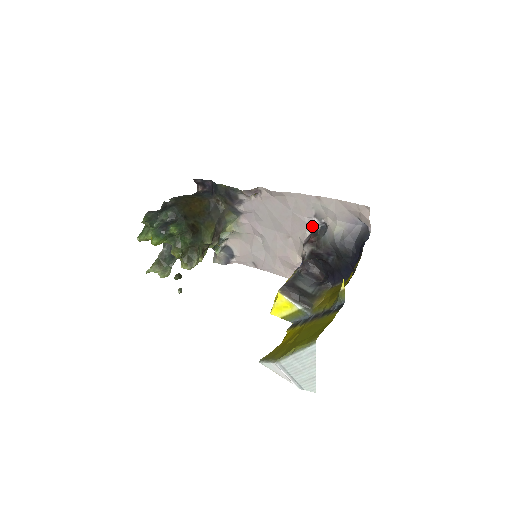
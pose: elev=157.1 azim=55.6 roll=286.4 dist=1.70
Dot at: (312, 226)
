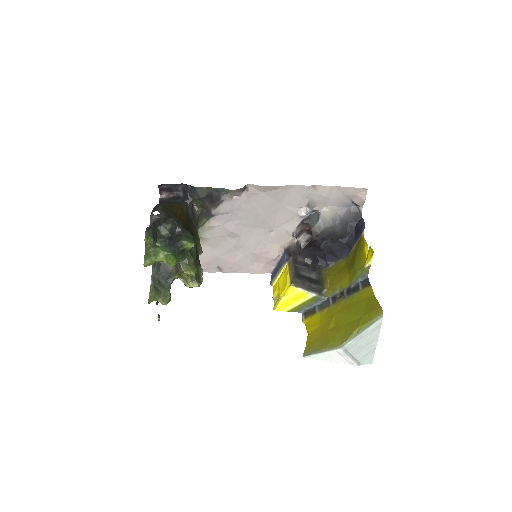
Dot at: (304, 216)
